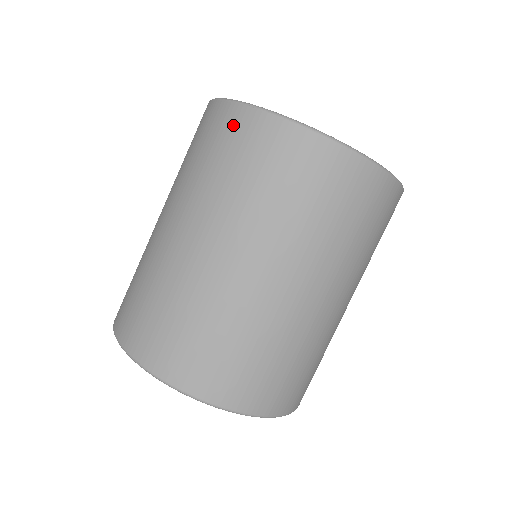
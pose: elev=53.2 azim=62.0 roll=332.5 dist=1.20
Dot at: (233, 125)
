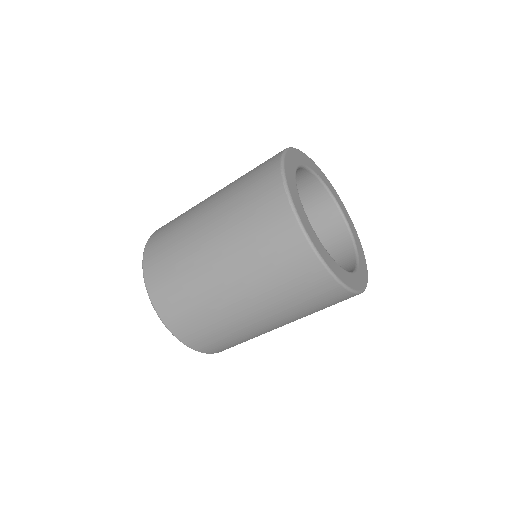
Dot at: (276, 210)
